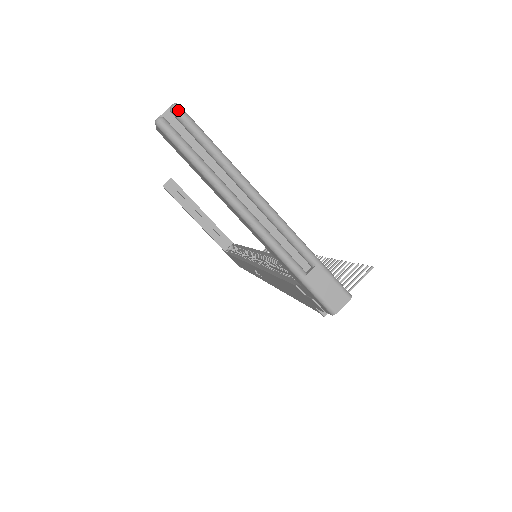
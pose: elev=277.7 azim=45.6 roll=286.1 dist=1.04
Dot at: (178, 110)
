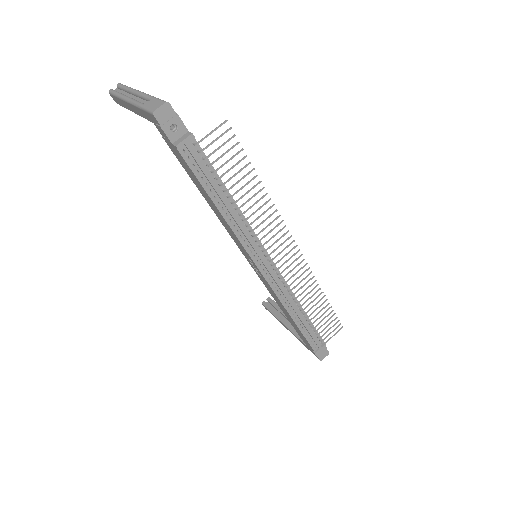
Dot at: (118, 84)
